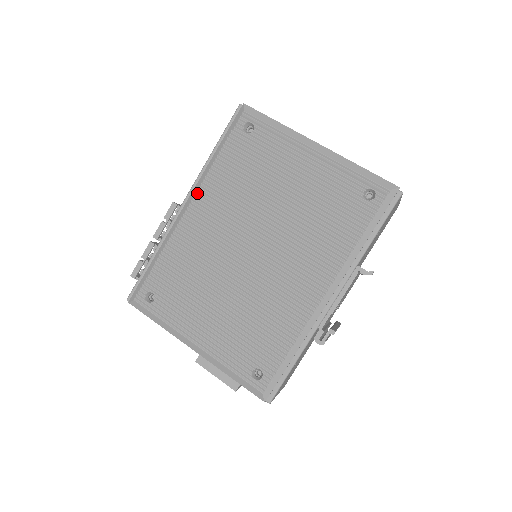
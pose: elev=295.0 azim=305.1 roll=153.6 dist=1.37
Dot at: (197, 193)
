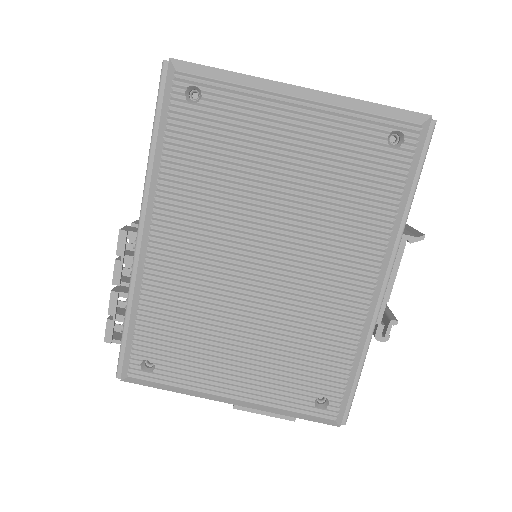
Dot at: (155, 213)
